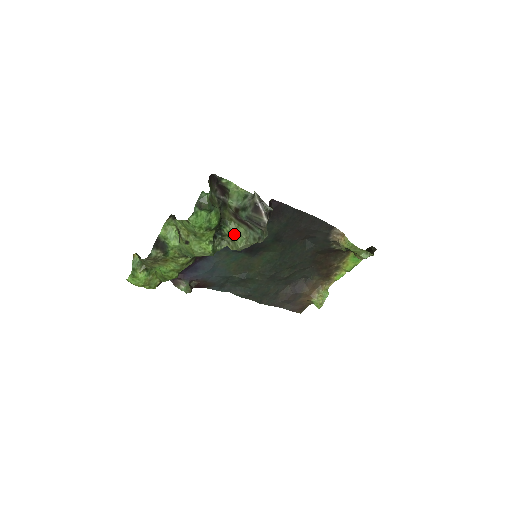
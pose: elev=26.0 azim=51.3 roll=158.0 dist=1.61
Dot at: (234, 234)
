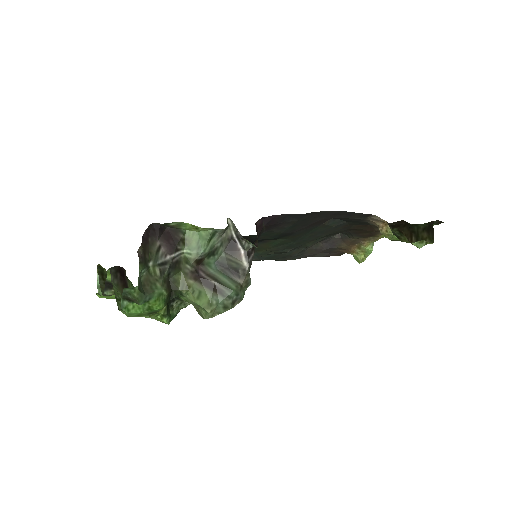
Dot at: (195, 304)
